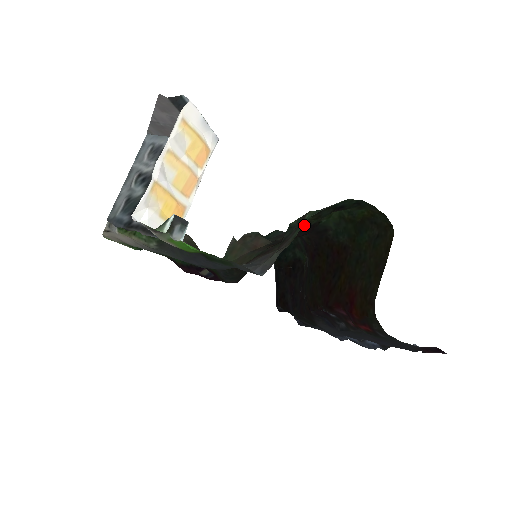
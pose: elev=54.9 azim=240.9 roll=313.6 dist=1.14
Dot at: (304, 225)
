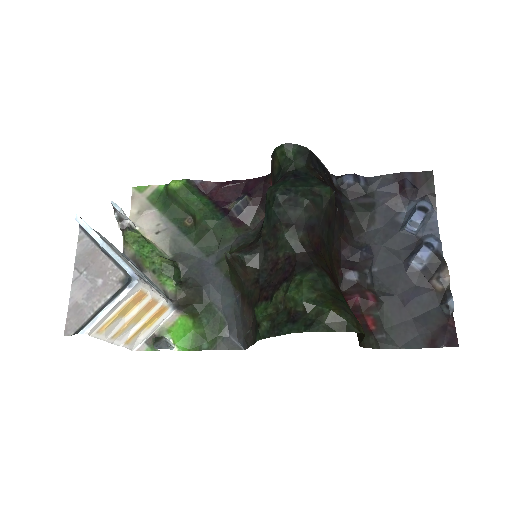
Dot at: (275, 289)
